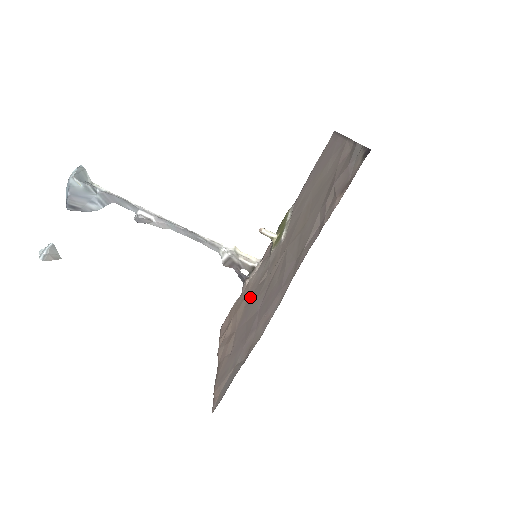
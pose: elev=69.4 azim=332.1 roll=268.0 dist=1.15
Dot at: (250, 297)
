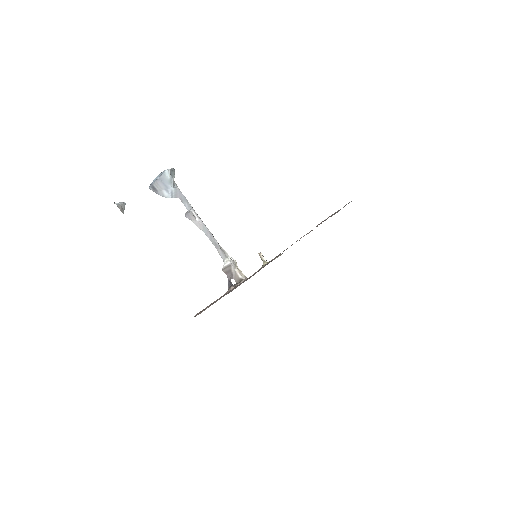
Dot at: occluded
